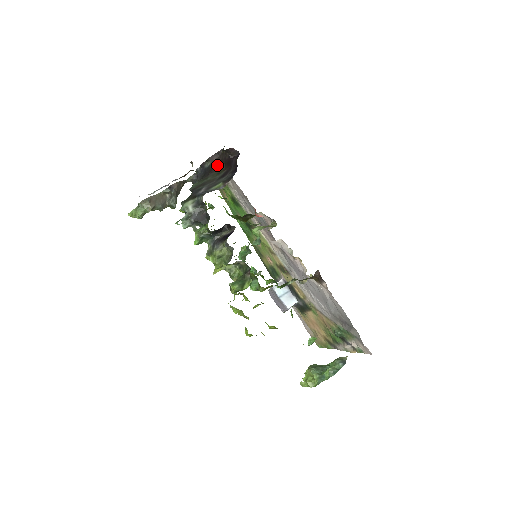
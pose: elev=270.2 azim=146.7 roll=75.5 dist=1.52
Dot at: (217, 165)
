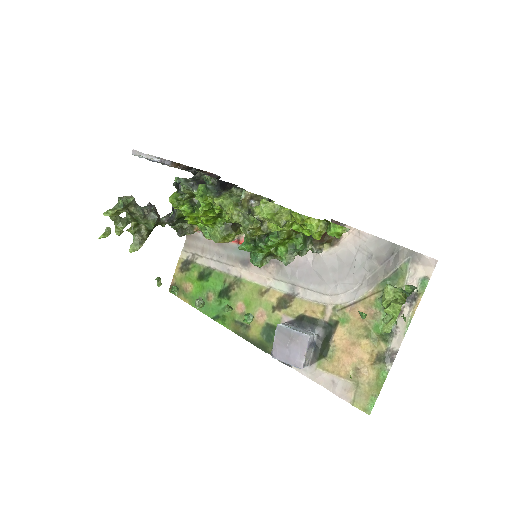
Dot at: occluded
